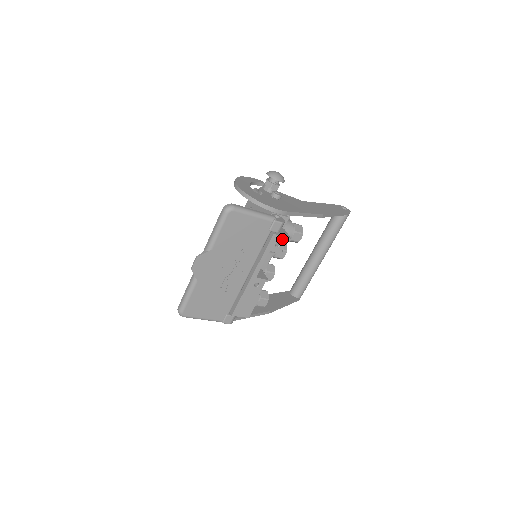
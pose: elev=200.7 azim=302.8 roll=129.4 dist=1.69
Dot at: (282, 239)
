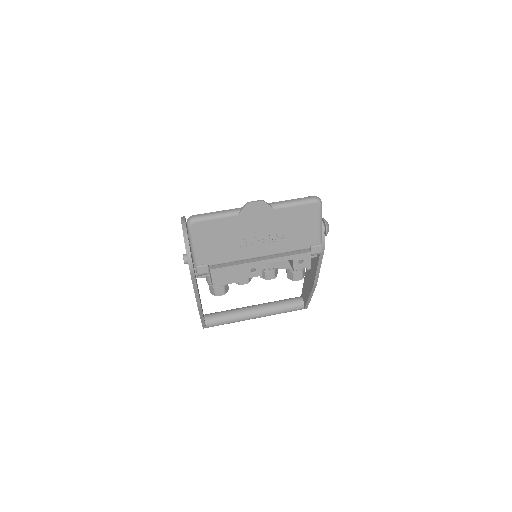
Dot at: (308, 262)
